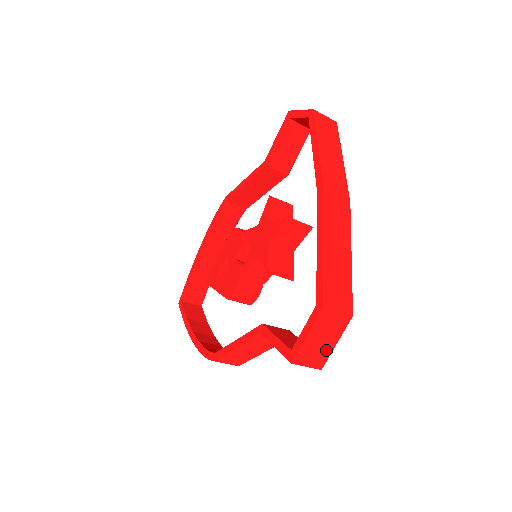
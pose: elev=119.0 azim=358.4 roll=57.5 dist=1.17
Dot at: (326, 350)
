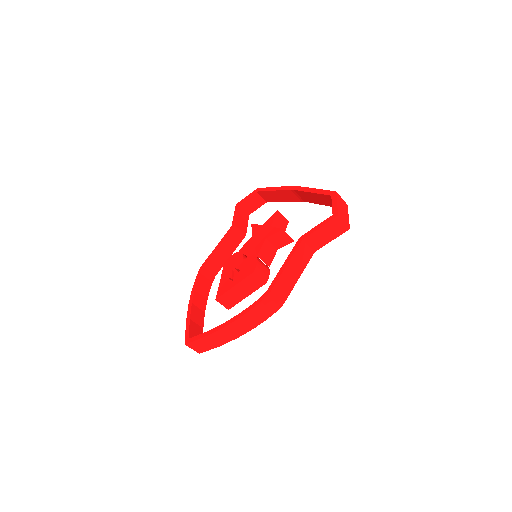
Dot at: (347, 217)
